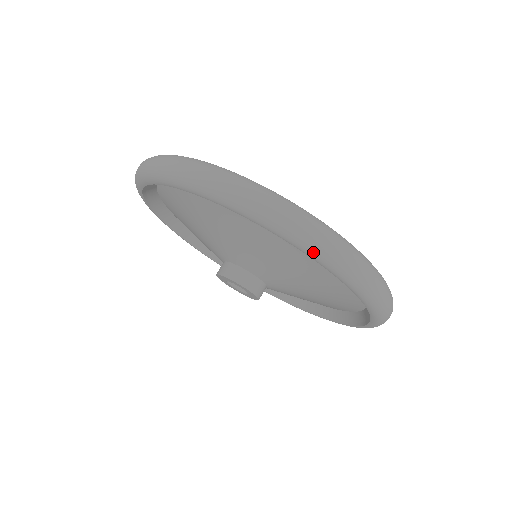
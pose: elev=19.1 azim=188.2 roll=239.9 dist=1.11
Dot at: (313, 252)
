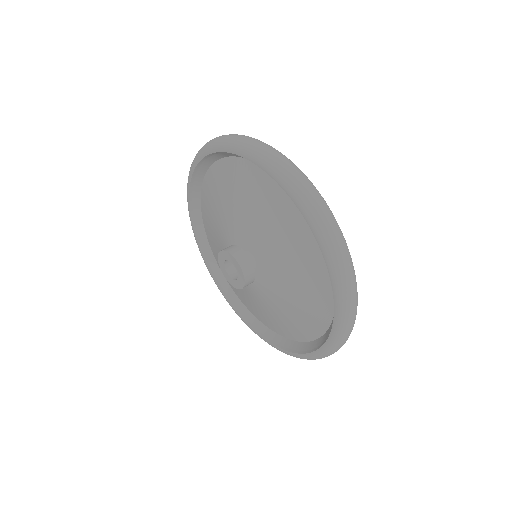
Dot at: (326, 352)
